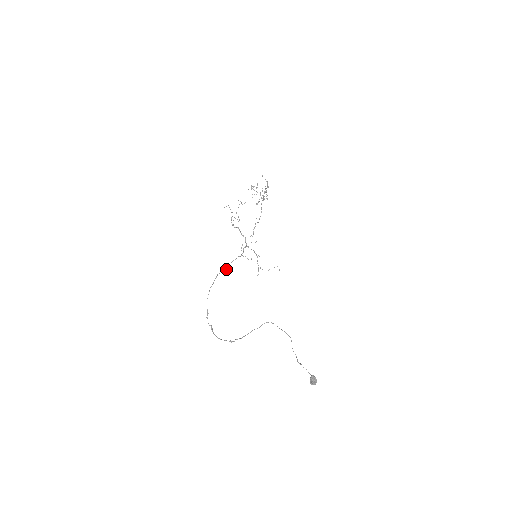
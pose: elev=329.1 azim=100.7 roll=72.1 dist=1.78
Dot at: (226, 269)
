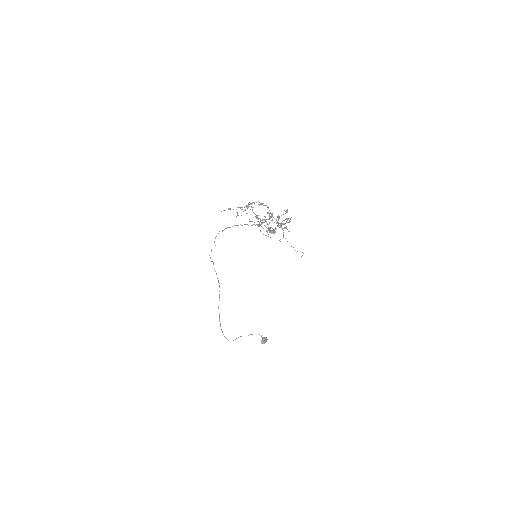
Dot at: (241, 225)
